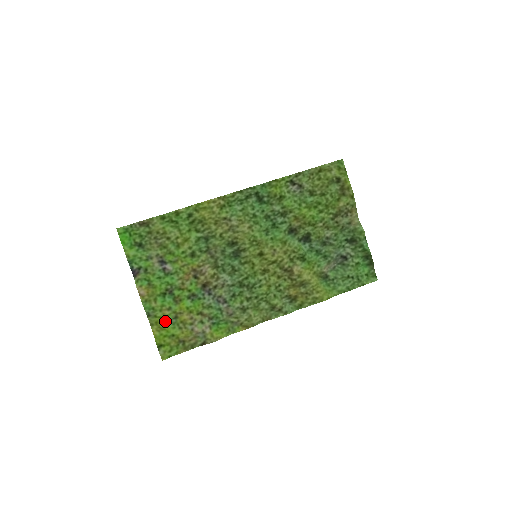
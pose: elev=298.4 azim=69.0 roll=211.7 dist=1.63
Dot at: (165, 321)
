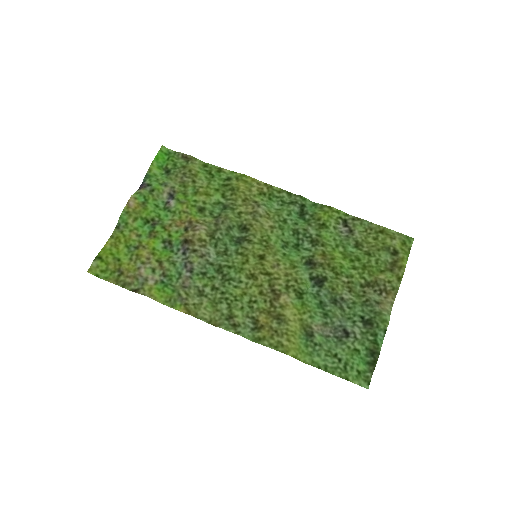
Dot at: (125, 243)
